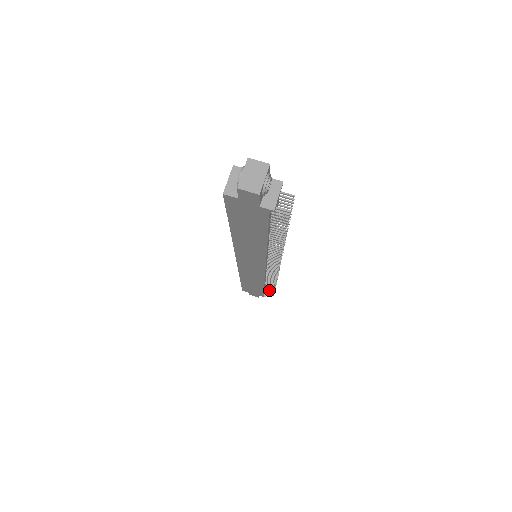
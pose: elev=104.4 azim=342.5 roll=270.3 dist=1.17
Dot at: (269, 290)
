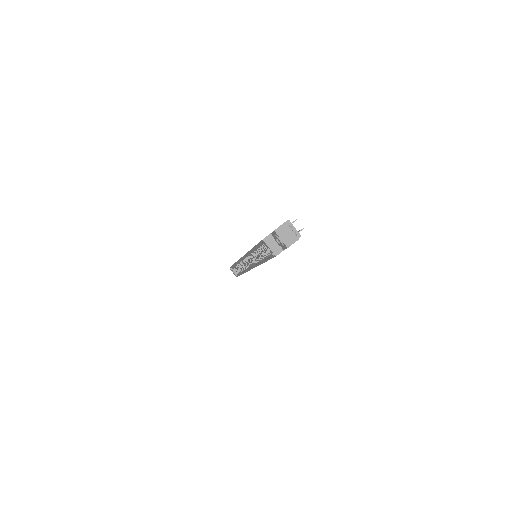
Dot at: occluded
